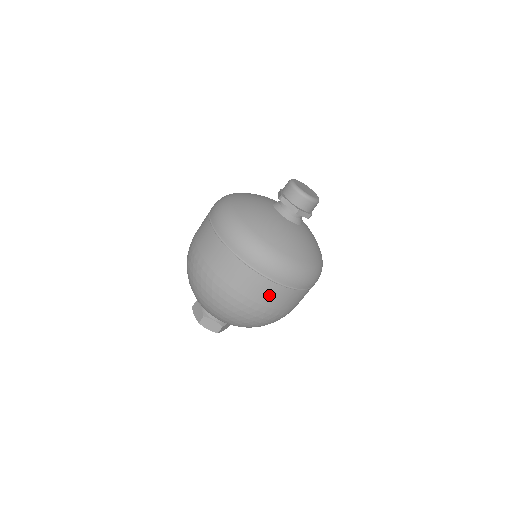
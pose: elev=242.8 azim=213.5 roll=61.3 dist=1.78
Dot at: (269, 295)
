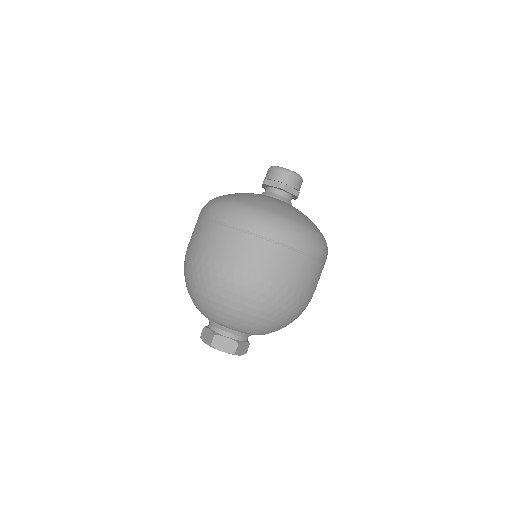
Dot at: (208, 238)
